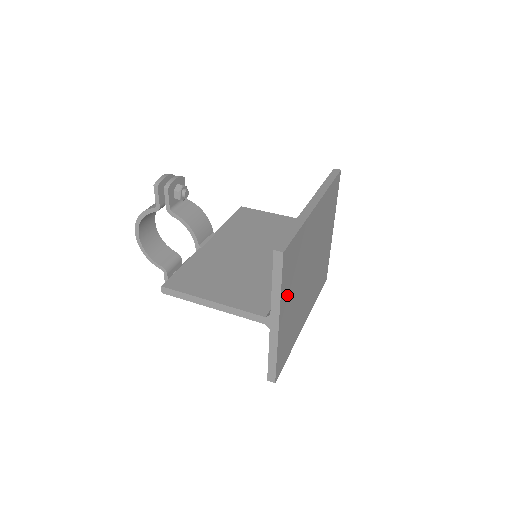
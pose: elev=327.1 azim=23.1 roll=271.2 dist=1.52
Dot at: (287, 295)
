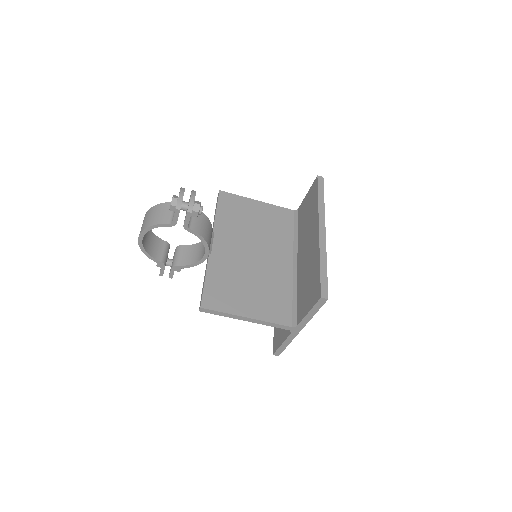
Dot at: occluded
